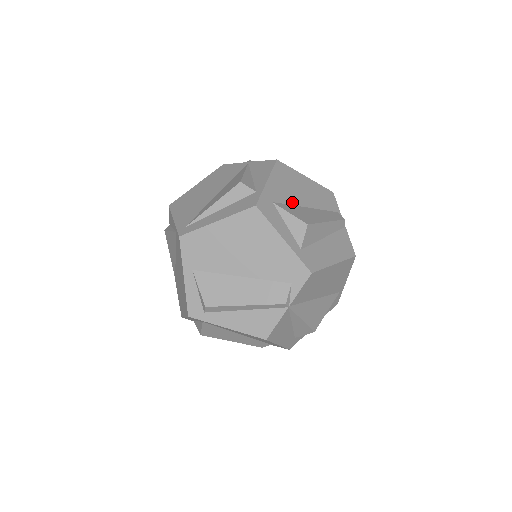
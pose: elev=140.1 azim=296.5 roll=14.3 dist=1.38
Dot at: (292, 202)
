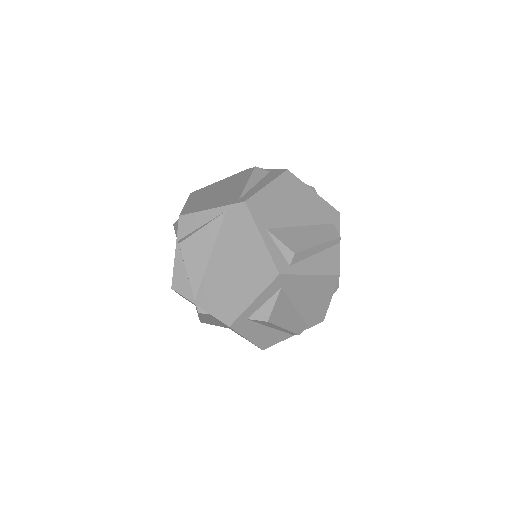
Dot at: occluded
